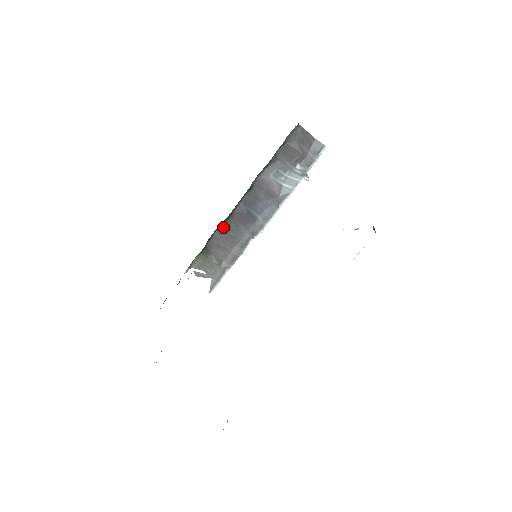
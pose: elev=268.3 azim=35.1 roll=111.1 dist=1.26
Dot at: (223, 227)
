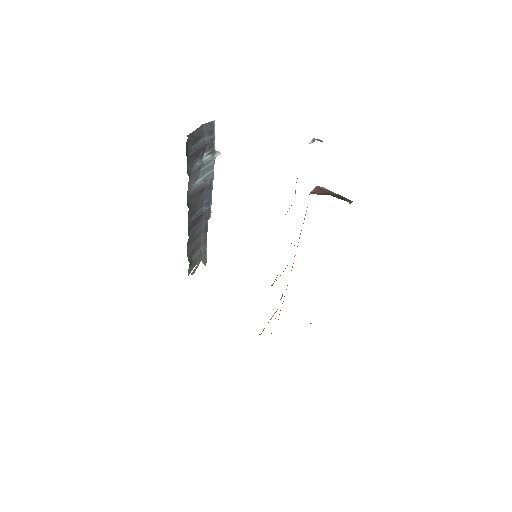
Dot at: (188, 242)
